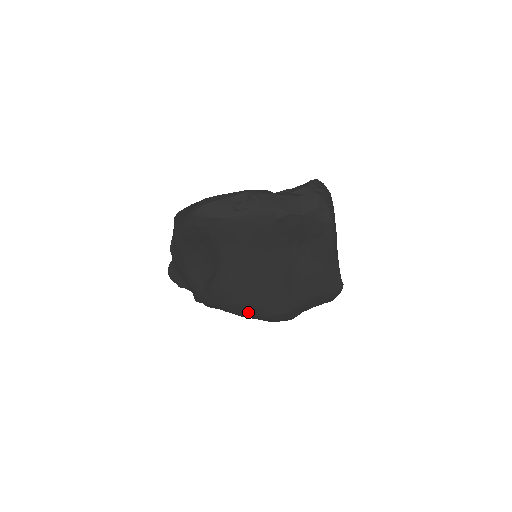
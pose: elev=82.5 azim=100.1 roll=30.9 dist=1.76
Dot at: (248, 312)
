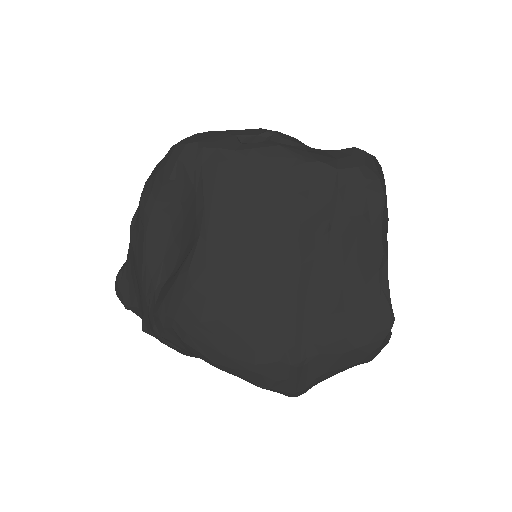
Dot at: (223, 347)
